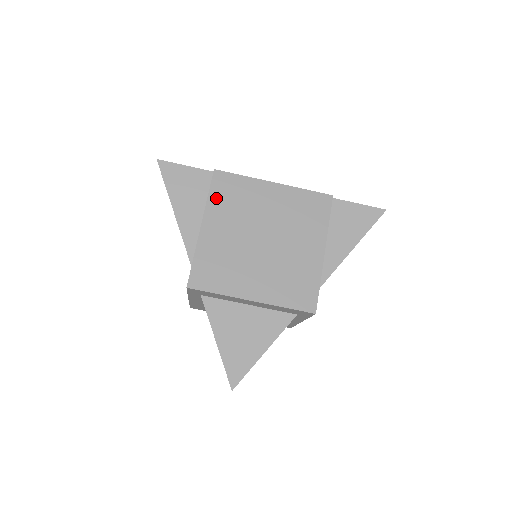
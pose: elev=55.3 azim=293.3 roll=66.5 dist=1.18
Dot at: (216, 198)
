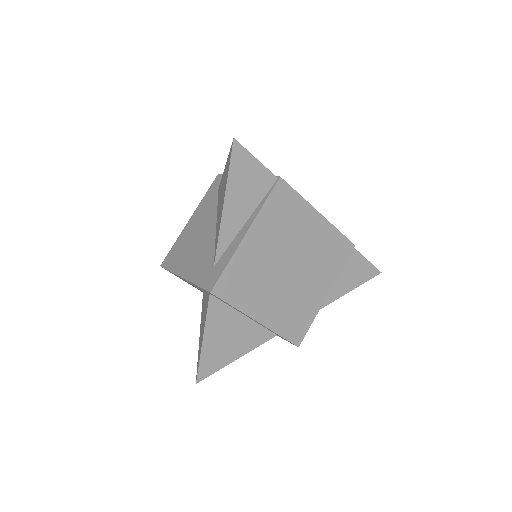
Dot at: (270, 209)
